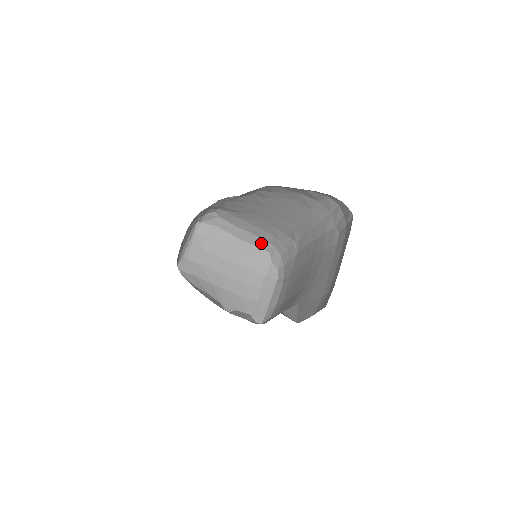
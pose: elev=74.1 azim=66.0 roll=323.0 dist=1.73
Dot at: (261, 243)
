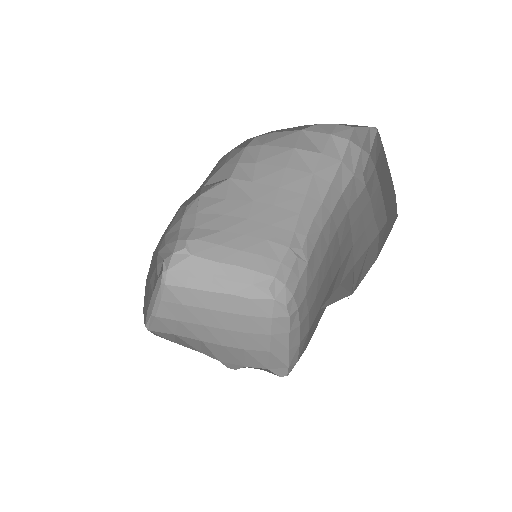
Dot at: (254, 277)
